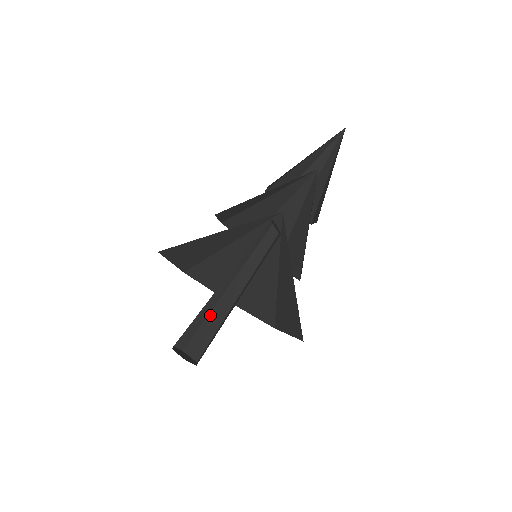
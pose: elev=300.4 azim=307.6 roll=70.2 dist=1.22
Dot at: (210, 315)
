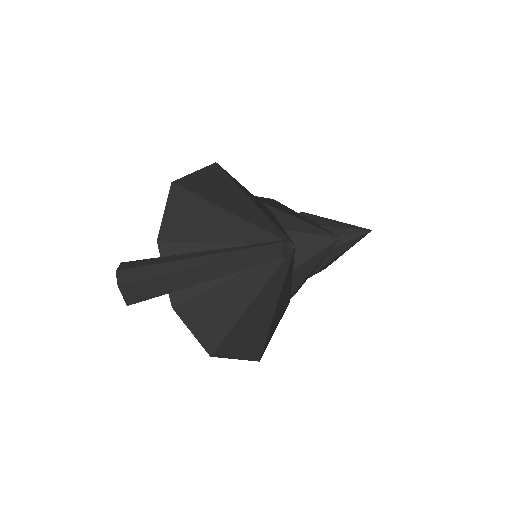
Dot at: (174, 275)
